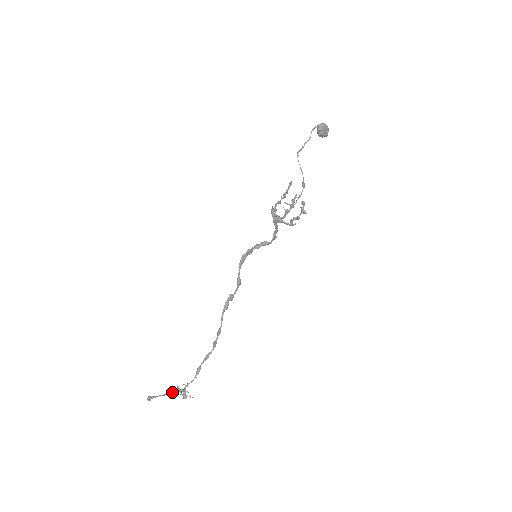
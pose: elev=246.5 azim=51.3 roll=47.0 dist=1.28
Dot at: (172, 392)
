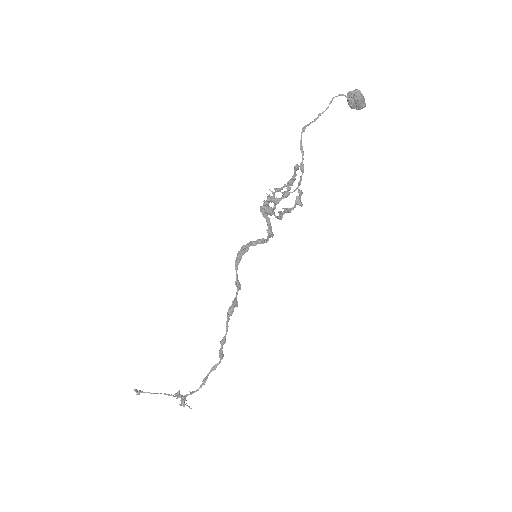
Dot at: (166, 394)
